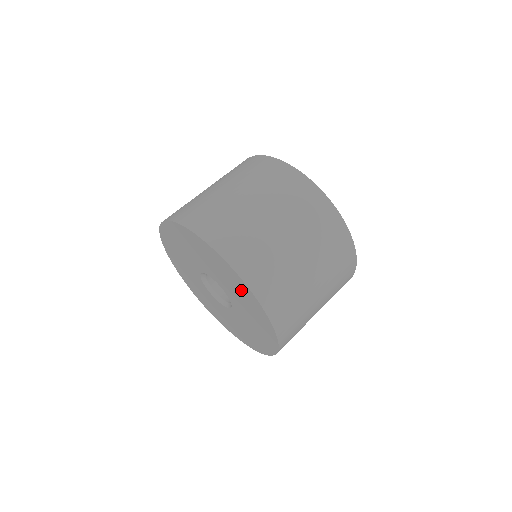
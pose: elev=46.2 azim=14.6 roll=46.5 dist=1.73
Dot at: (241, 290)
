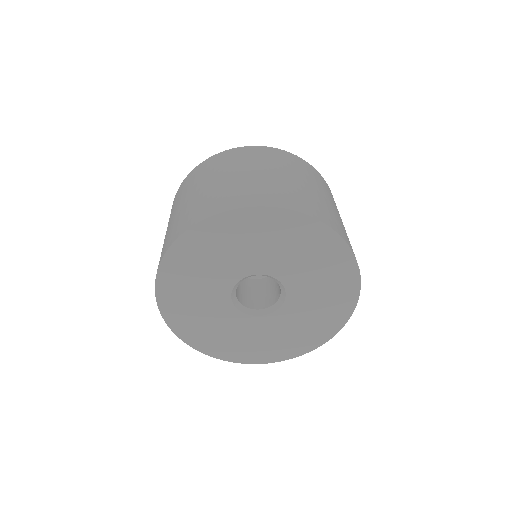
Dot at: (317, 247)
